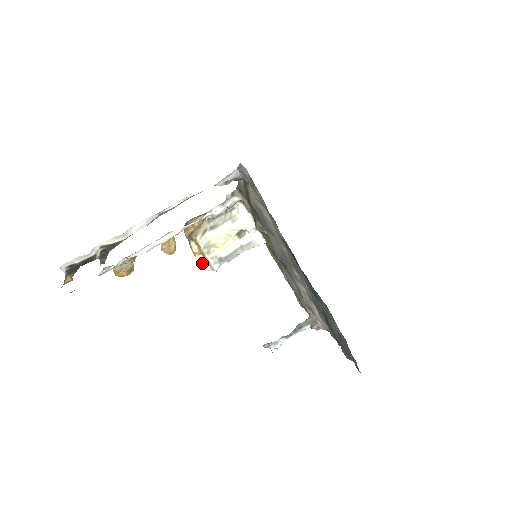
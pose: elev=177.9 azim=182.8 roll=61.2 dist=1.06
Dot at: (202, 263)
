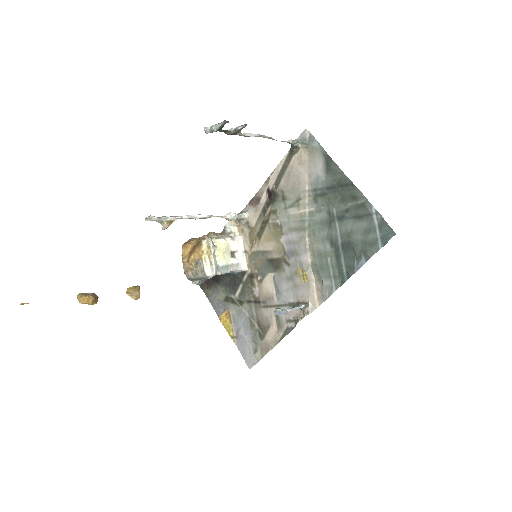
Dot at: (204, 265)
